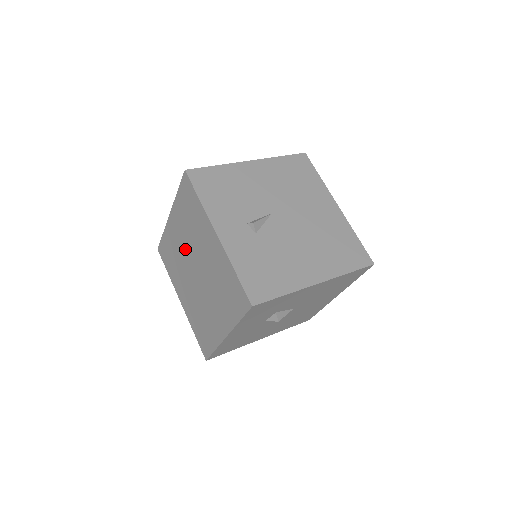
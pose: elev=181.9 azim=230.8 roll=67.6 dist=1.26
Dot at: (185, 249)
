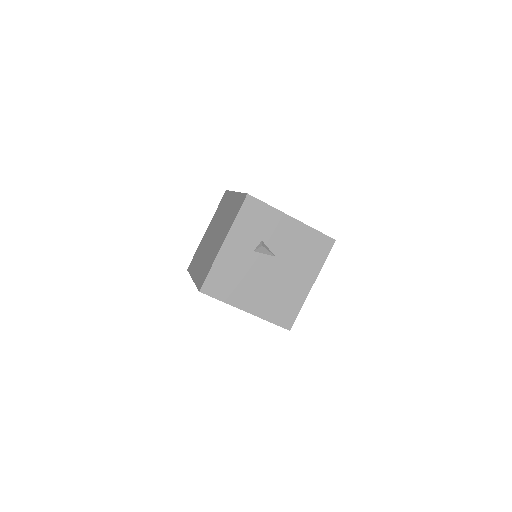
Dot at: (211, 233)
